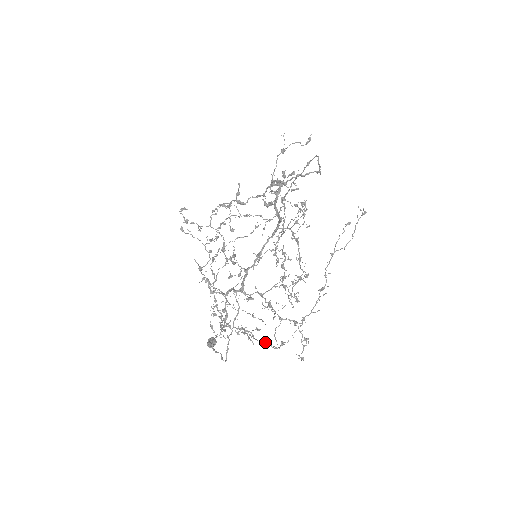
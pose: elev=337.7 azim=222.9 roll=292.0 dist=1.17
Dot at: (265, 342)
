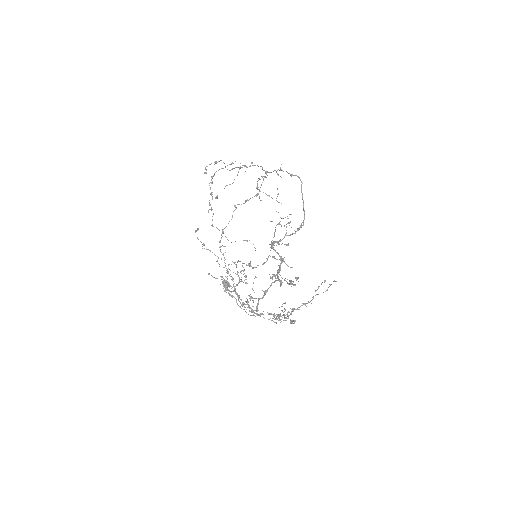
Dot at: occluded
